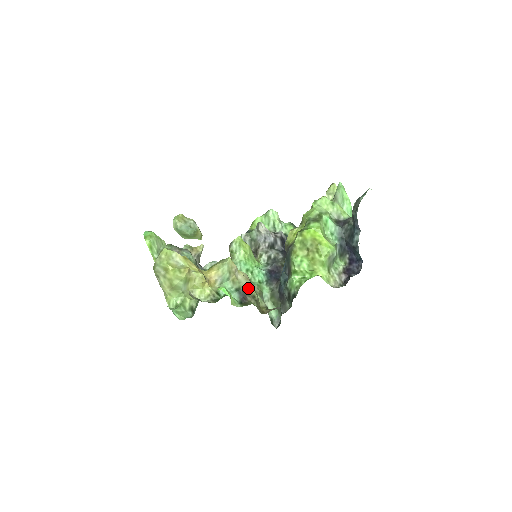
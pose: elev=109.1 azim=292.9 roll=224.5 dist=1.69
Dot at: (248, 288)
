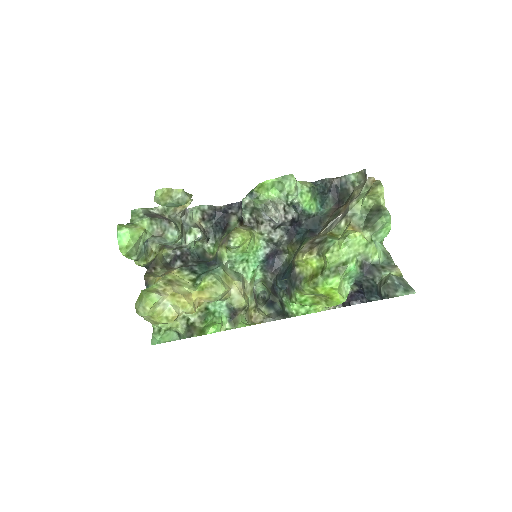
Dot at: (240, 305)
